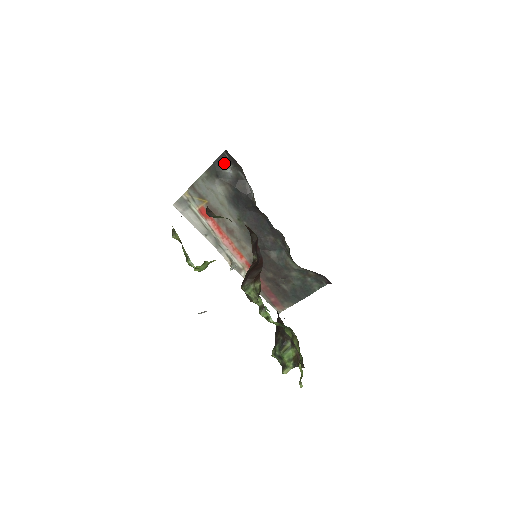
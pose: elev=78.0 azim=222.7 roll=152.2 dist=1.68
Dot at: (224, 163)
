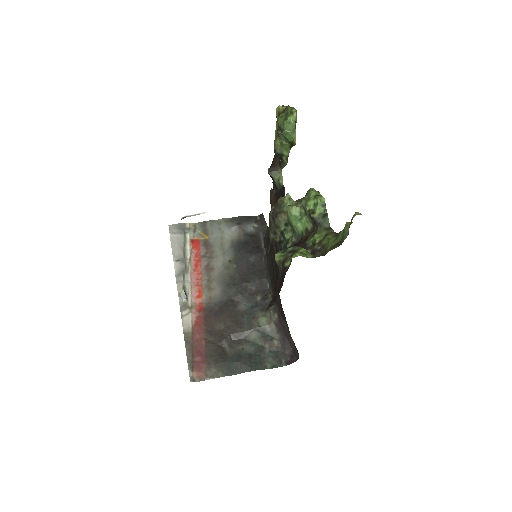
Dot at: (252, 221)
